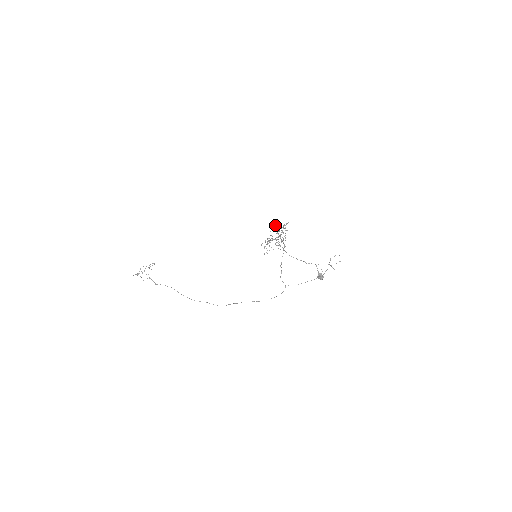
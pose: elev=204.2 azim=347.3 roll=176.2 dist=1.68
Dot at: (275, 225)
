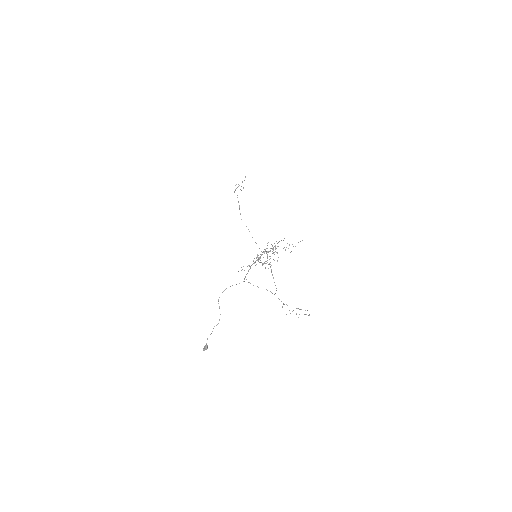
Dot at: occluded
